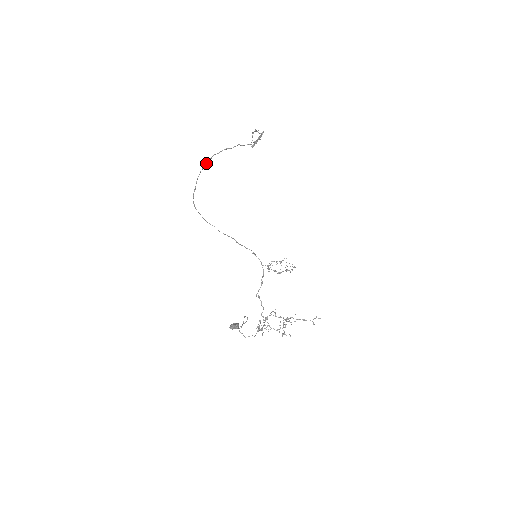
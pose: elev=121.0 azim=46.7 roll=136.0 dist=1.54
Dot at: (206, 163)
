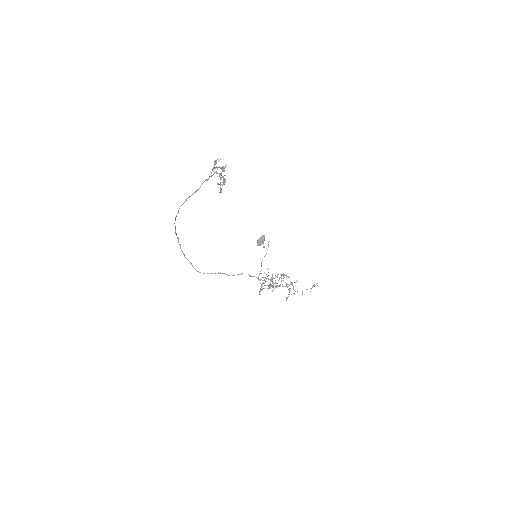
Dot at: occluded
